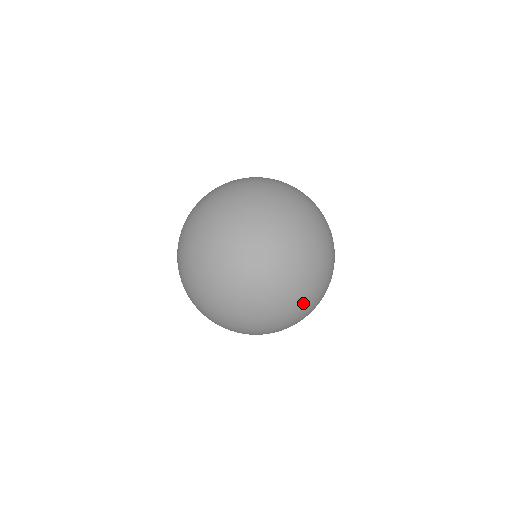
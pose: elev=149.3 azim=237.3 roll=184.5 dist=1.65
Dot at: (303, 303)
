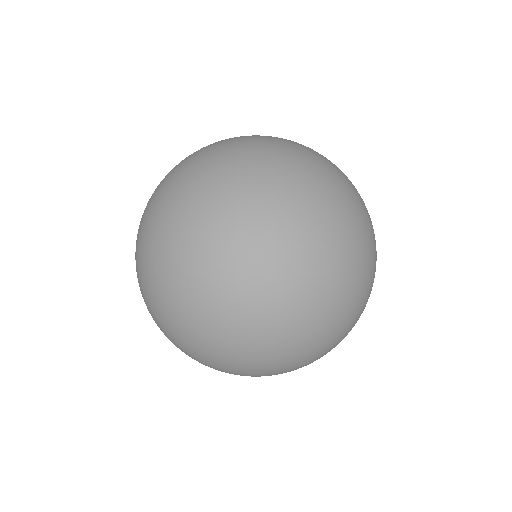
Dot at: (329, 230)
